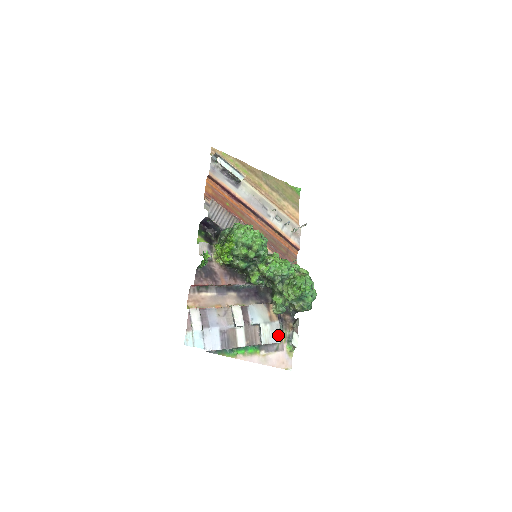
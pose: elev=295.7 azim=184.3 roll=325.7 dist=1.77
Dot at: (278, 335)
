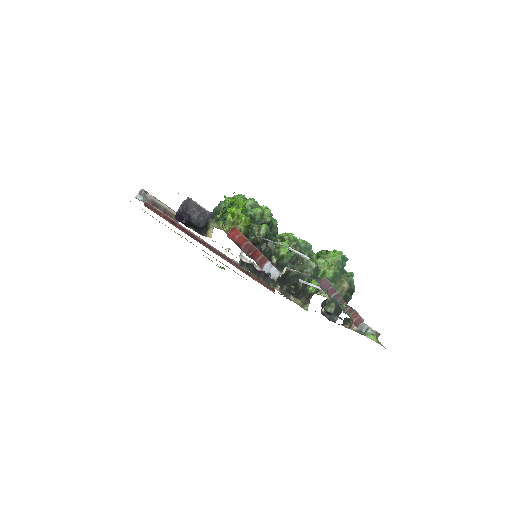
Dot at: occluded
